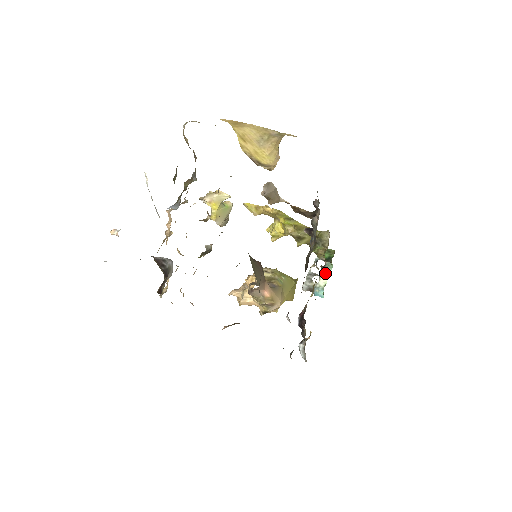
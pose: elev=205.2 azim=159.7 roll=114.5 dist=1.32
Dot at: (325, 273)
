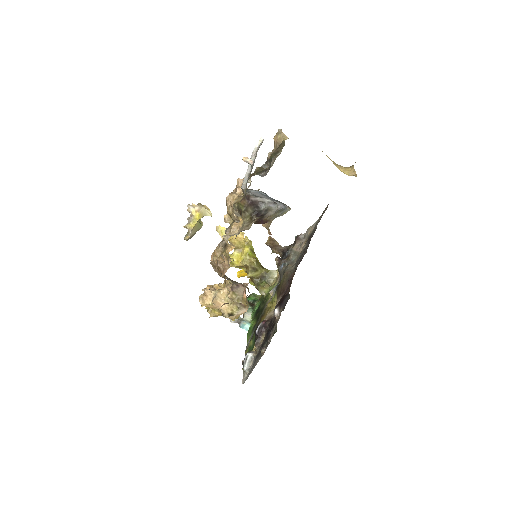
Dot at: (248, 313)
